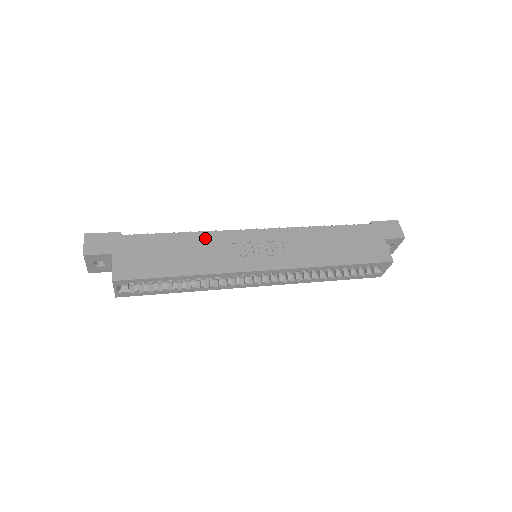
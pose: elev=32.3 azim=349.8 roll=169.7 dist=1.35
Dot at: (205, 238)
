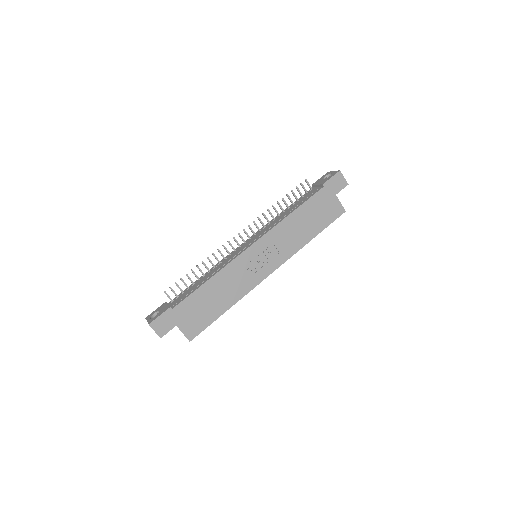
Dot at: (224, 275)
